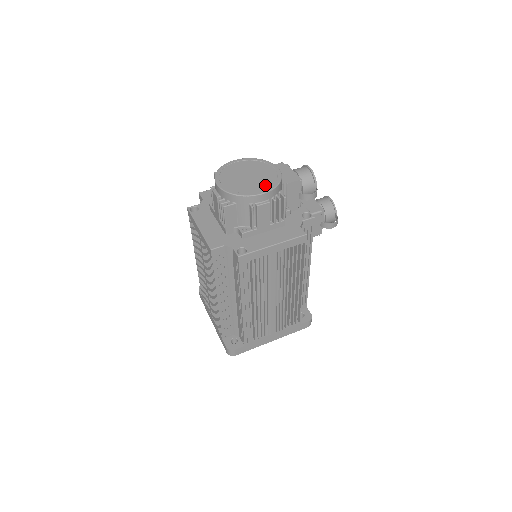
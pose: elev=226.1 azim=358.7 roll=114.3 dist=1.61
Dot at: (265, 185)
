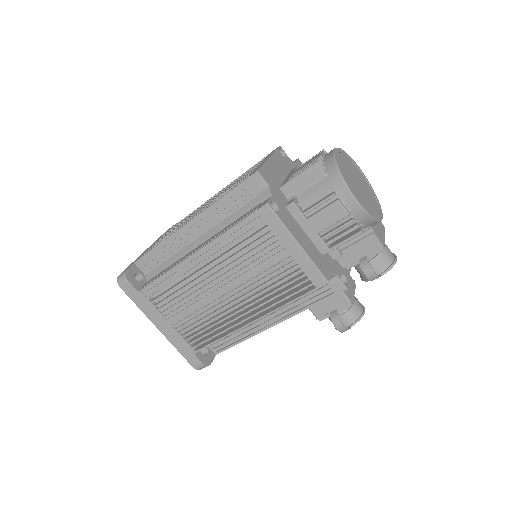
Dot at: (364, 202)
